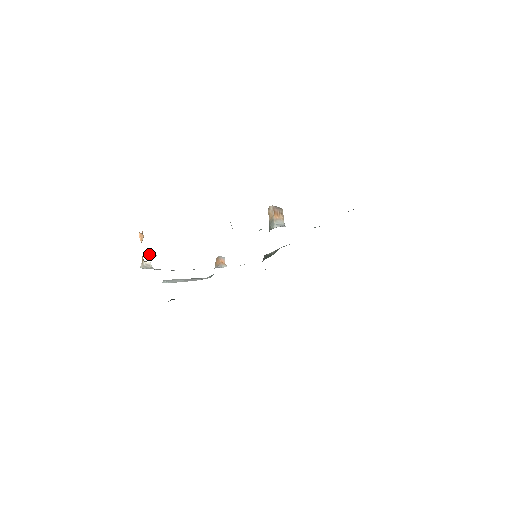
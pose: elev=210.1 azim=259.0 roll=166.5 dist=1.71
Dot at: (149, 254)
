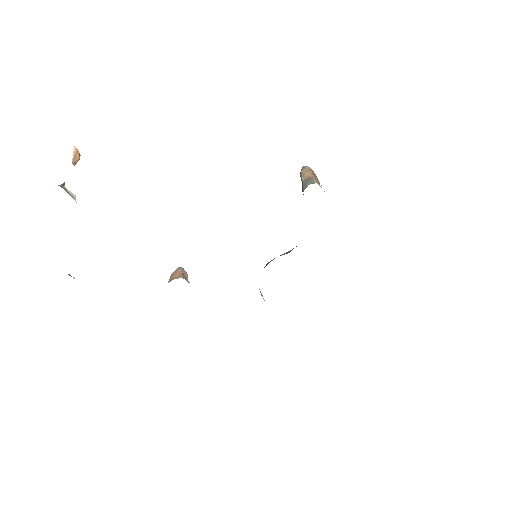
Dot at: occluded
